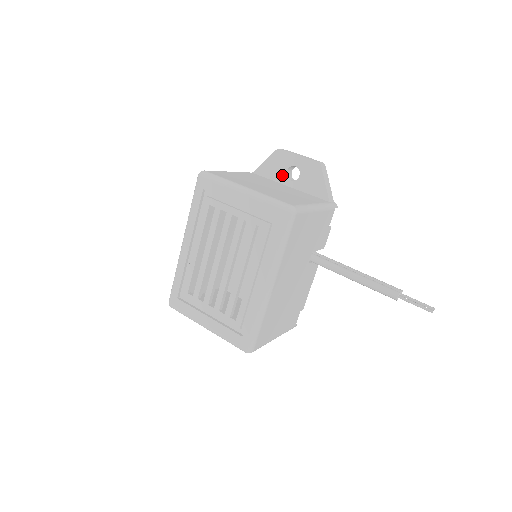
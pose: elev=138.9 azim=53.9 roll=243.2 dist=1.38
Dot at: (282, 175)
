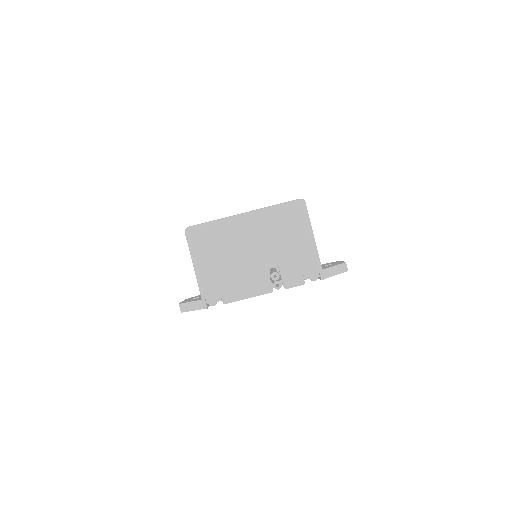
Dot at: occluded
